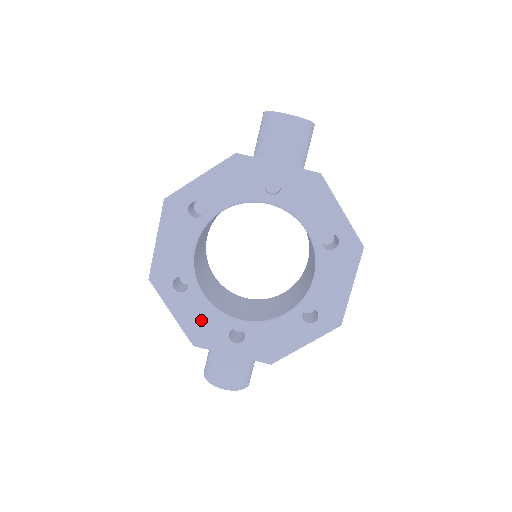
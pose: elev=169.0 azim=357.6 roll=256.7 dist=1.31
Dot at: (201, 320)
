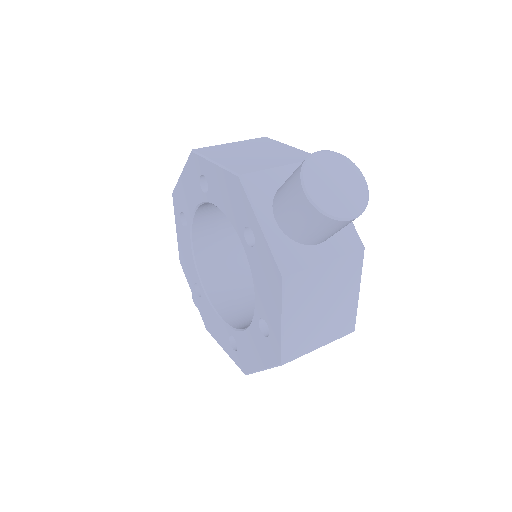
Dot at: (186, 255)
